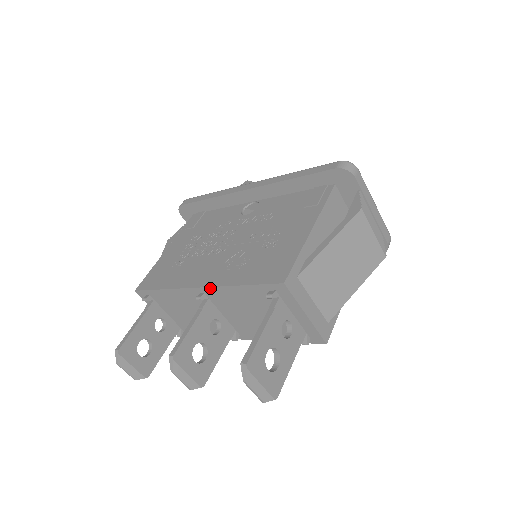
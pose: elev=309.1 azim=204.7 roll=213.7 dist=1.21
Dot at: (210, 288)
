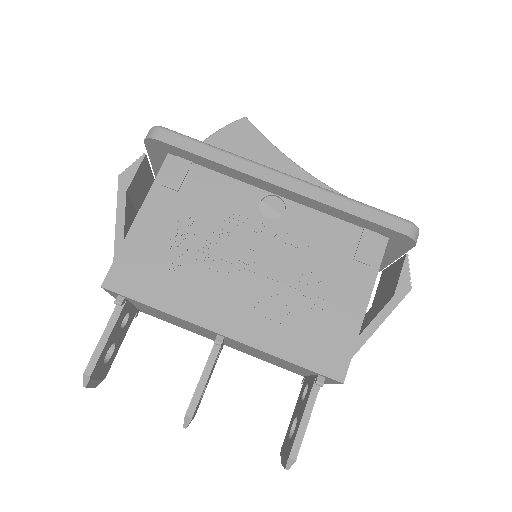
Dot at: (240, 342)
